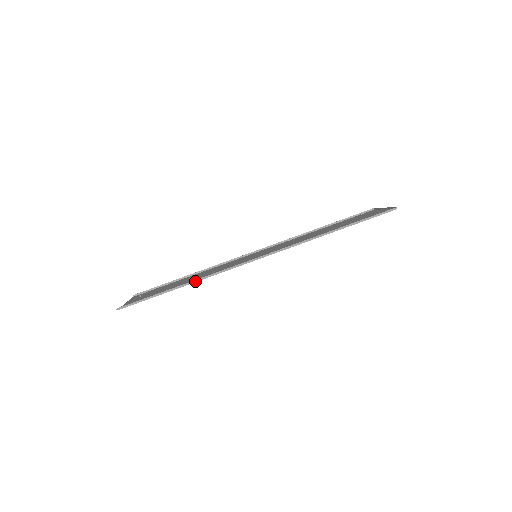
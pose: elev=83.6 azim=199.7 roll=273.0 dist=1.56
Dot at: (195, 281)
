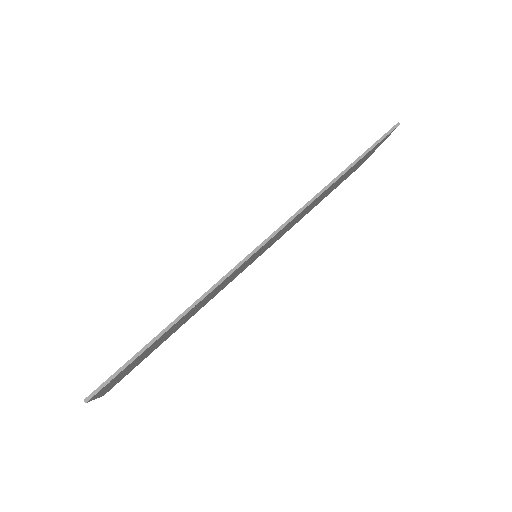
Dot at: (192, 307)
